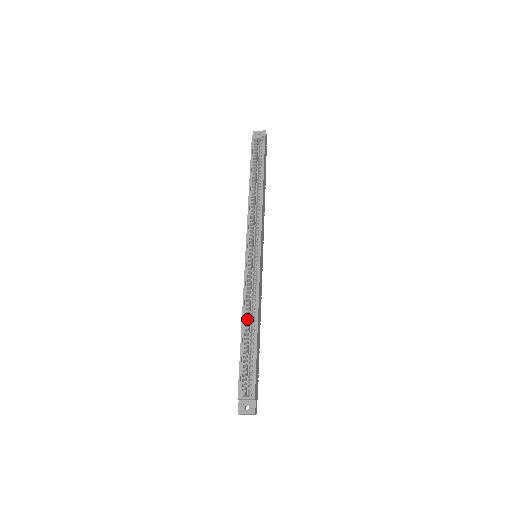
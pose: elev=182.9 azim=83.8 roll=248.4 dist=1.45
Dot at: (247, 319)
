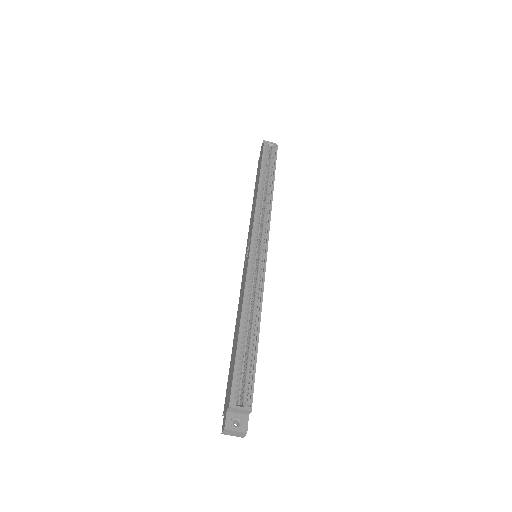
Dot at: (247, 315)
